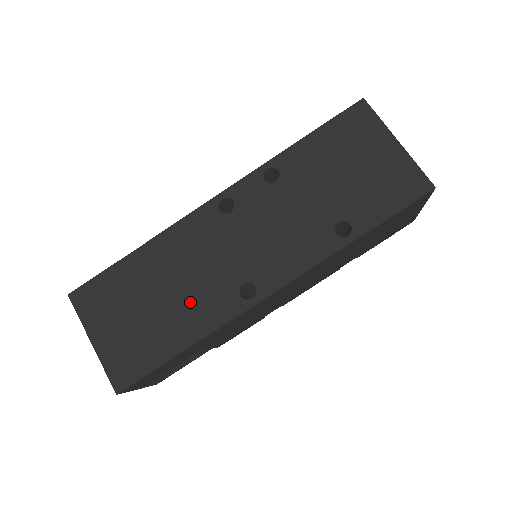
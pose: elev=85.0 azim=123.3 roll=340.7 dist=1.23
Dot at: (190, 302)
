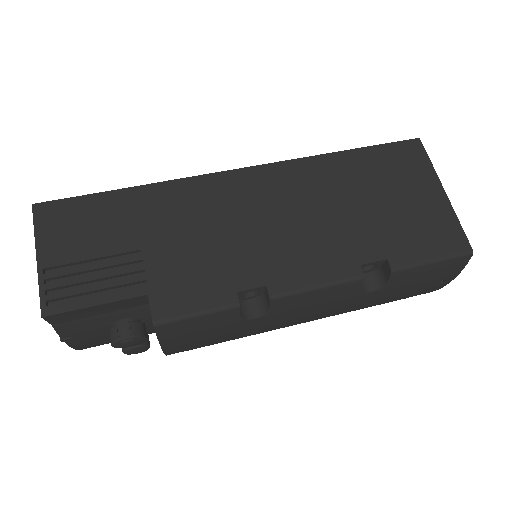
Dot at: occluded
